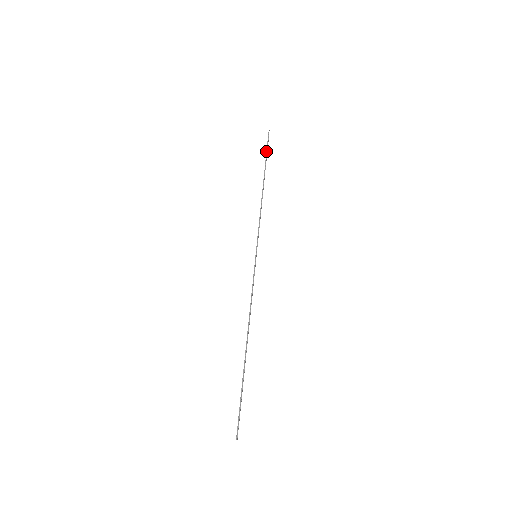
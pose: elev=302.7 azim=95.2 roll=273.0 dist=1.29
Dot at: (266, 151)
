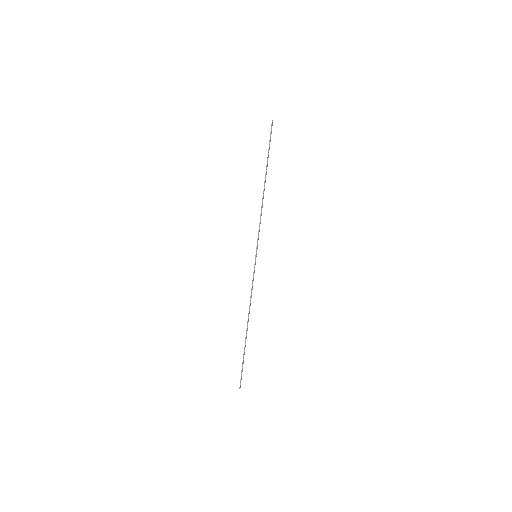
Dot at: occluded
